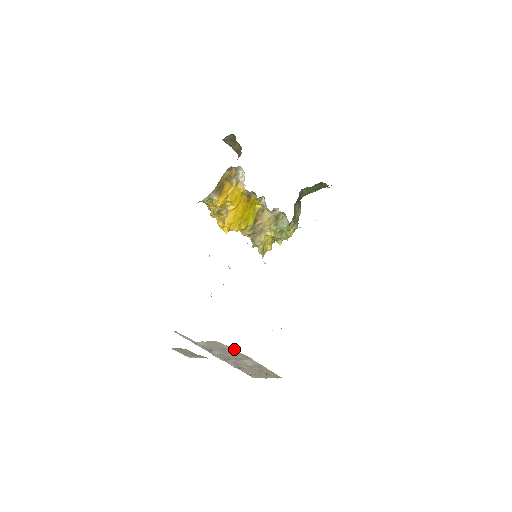
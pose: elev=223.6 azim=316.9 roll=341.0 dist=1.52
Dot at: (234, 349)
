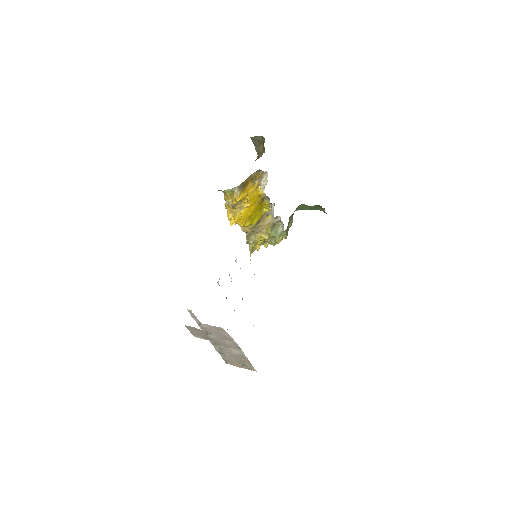
Dot at: occluded
